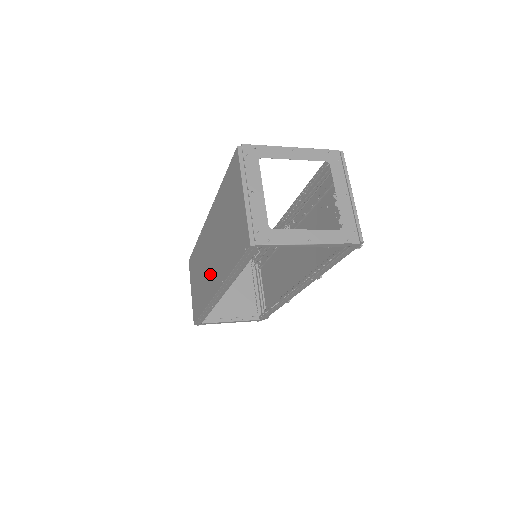
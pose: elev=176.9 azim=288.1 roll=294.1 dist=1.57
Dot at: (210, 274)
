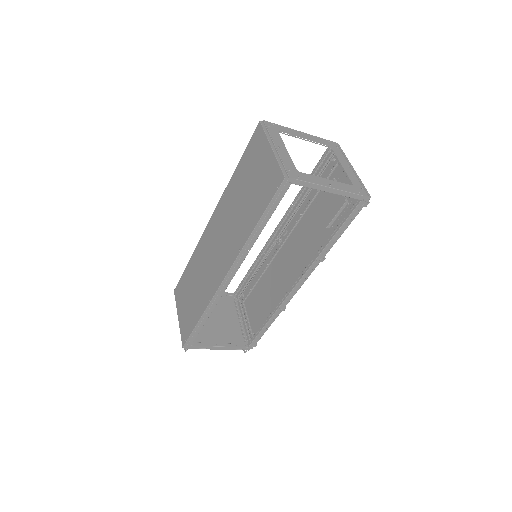
Dot at: (216, 265)
